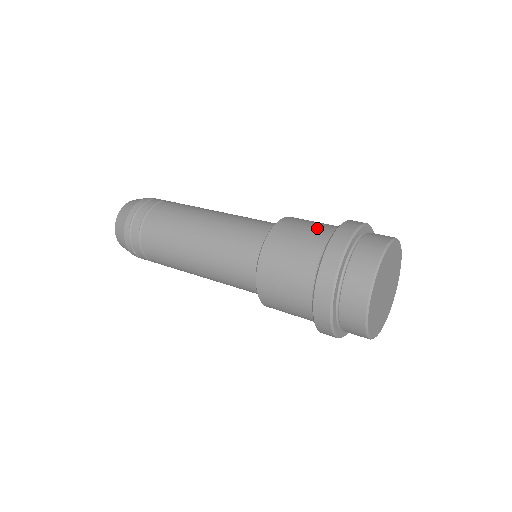
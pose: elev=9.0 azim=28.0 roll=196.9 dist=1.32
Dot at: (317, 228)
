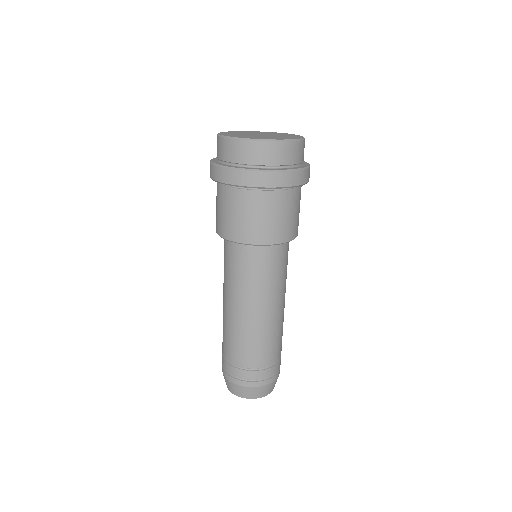
Dot at: occluded
